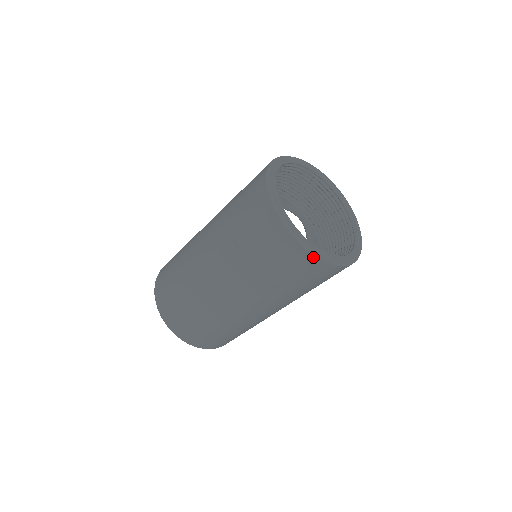
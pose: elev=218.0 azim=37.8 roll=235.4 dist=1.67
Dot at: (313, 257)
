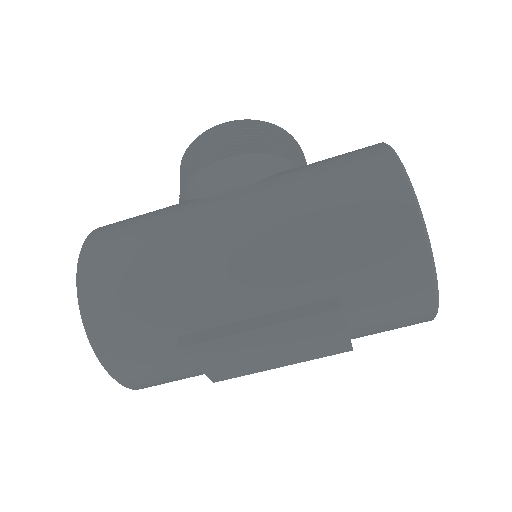
Dot at: (427, 321)
